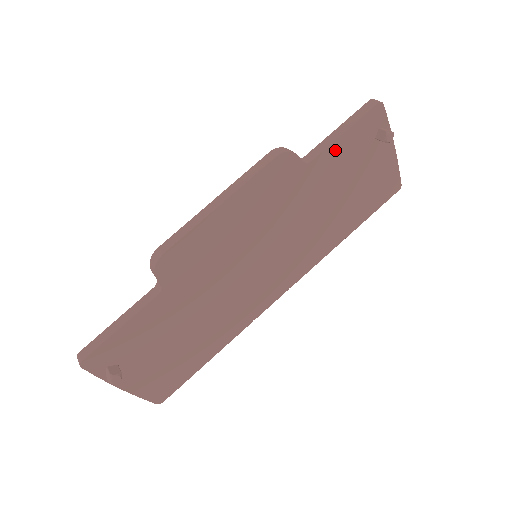
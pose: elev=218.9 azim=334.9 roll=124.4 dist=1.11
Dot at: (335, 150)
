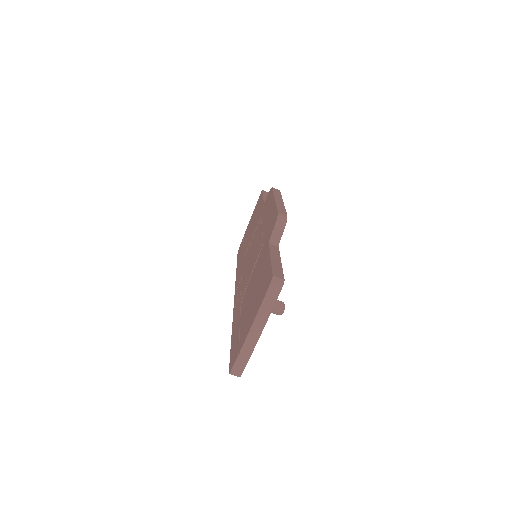
Dot at: occluded
